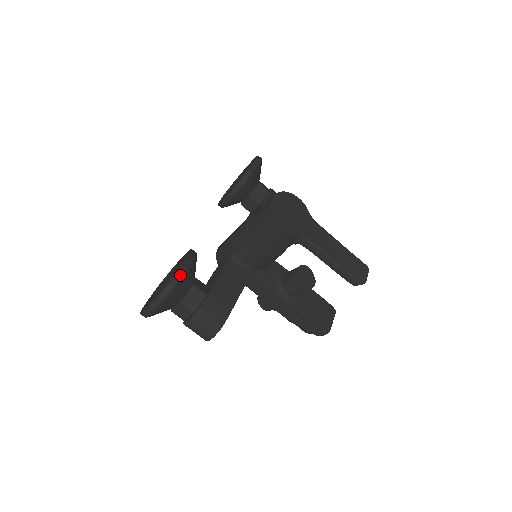
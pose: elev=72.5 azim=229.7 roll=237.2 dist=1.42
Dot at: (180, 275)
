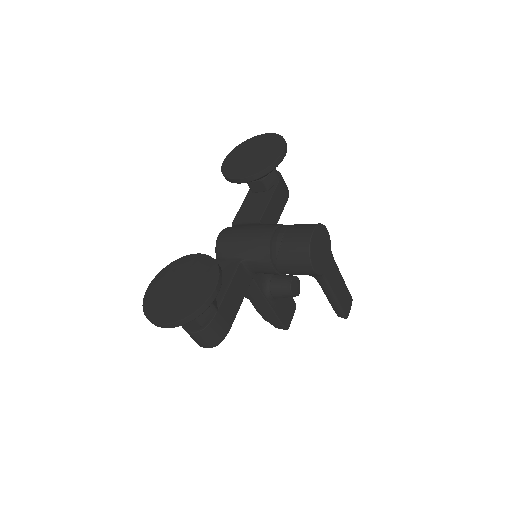
Dot at: (210, 303)
